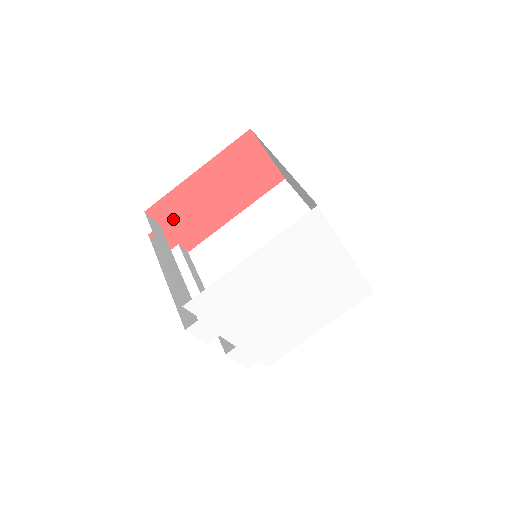
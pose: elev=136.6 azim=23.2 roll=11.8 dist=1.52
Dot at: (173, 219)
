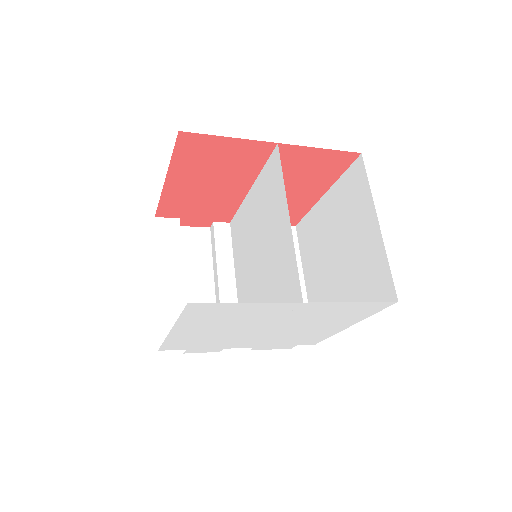
Dot at: (187, 212)
